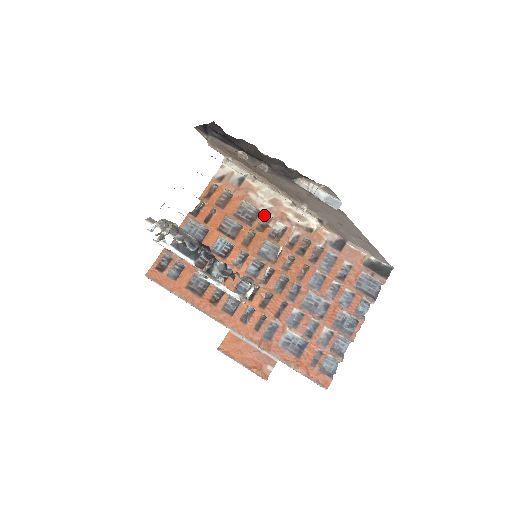
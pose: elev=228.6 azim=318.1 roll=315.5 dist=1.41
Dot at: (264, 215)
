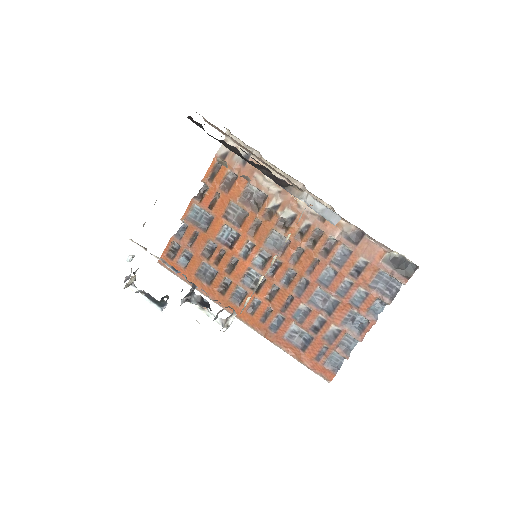
Dot at: (271, 200)
